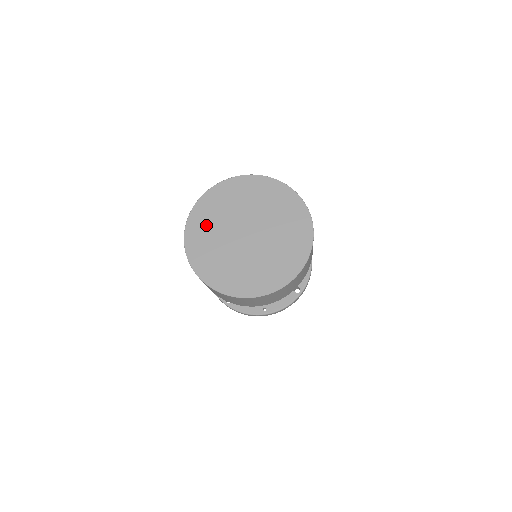
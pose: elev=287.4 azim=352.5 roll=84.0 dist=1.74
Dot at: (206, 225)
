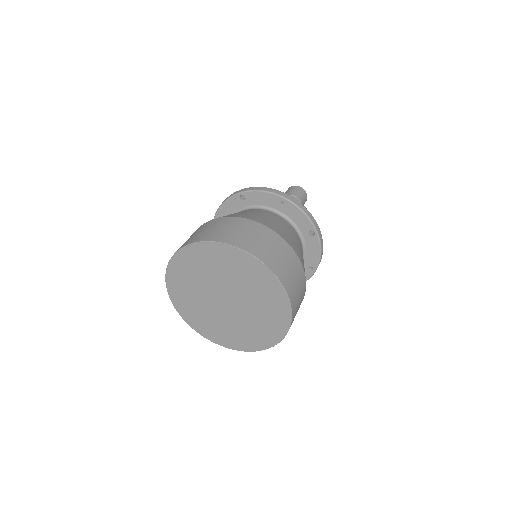
Dot at: (201, 319)
